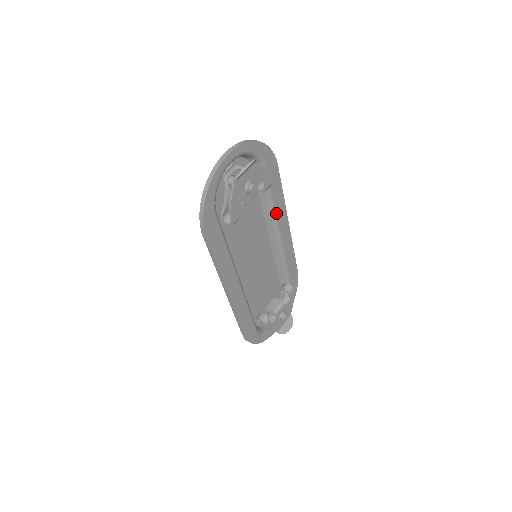
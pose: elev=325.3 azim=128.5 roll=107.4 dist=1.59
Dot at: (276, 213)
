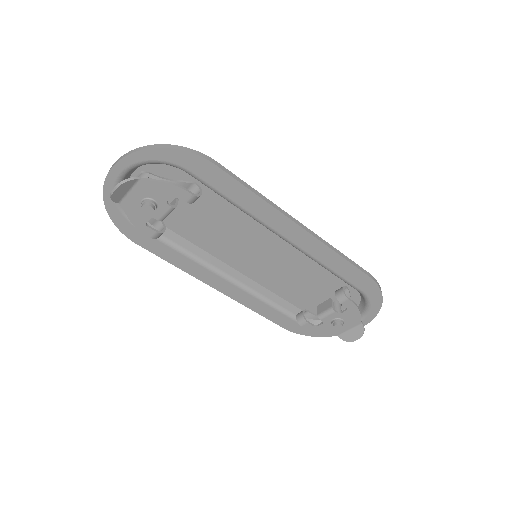
Dot at: (256, 216)
